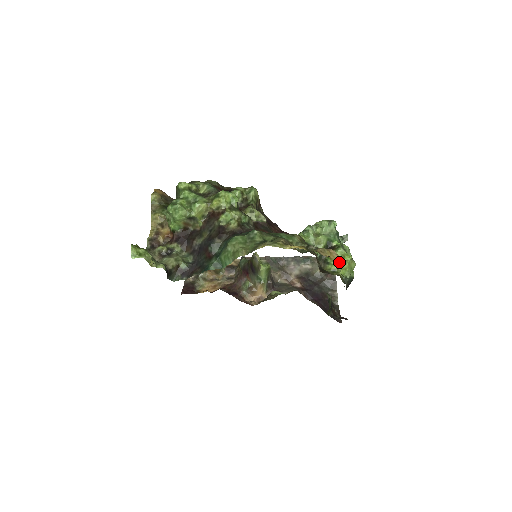
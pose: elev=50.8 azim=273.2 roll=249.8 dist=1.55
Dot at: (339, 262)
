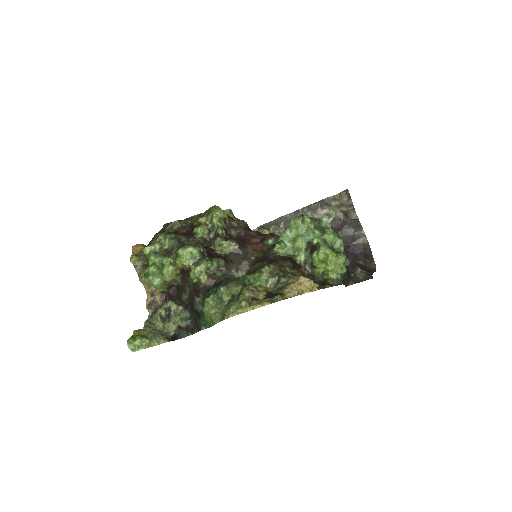
Dot at: (324, 265)
